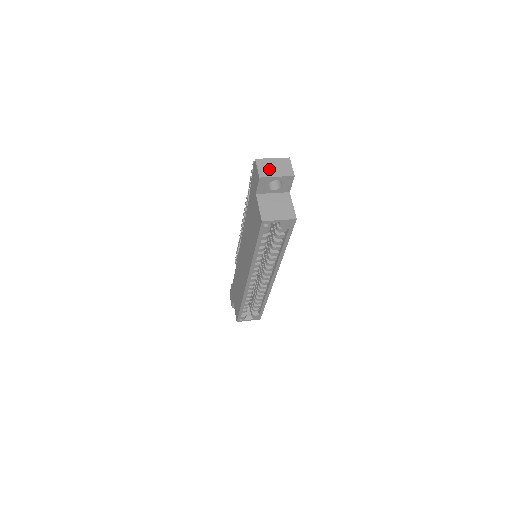
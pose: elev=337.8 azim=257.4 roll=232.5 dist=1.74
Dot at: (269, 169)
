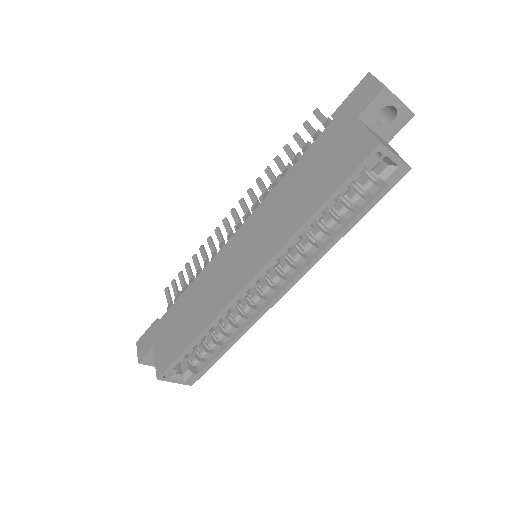
Dot at: occluded
